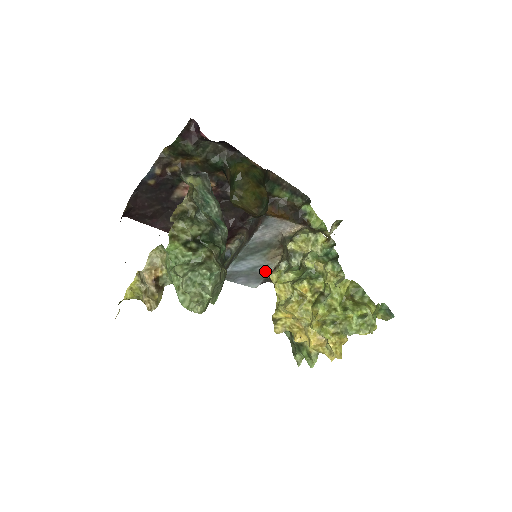
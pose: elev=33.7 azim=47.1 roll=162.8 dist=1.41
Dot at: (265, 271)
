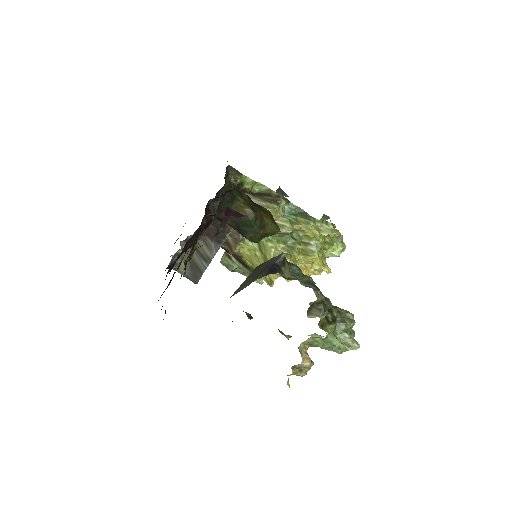
Dot at: occluded
